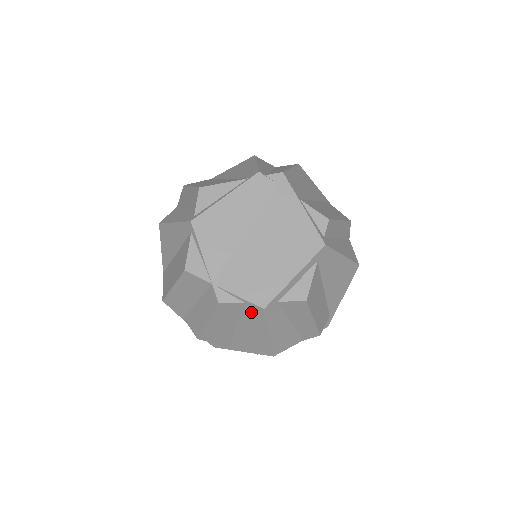
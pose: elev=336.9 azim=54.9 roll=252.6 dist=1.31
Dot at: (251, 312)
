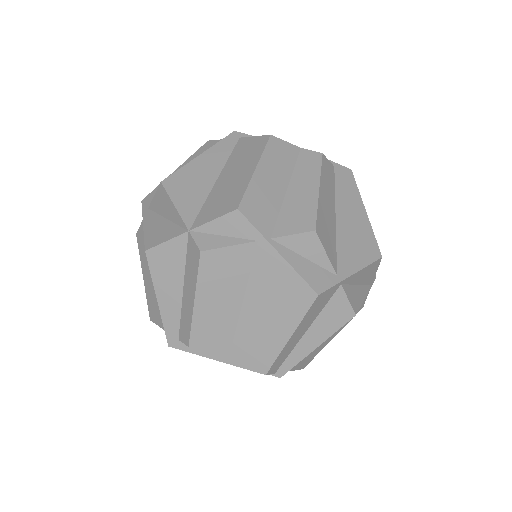
Dot at: (343, 180)
